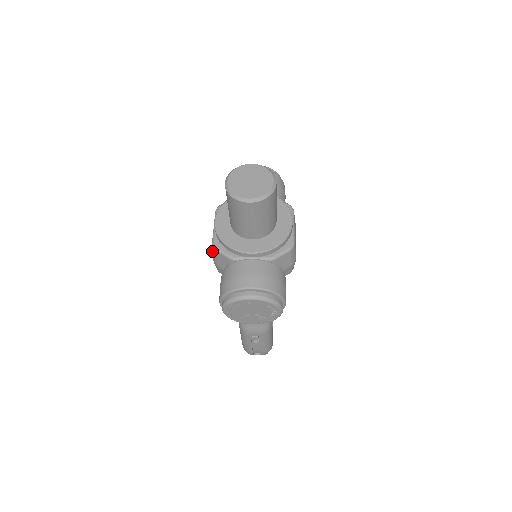
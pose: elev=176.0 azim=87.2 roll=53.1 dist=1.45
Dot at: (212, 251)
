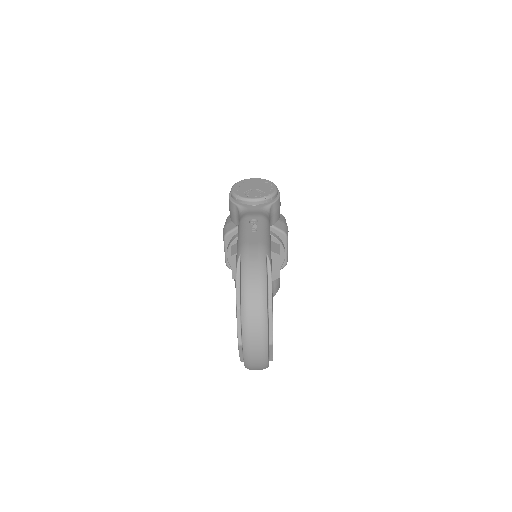
Dot at: occluded
